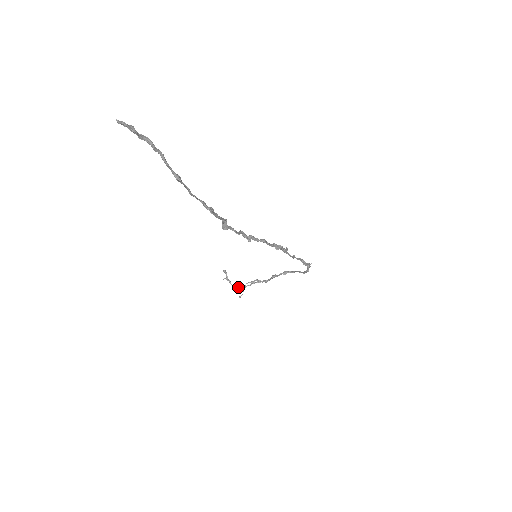
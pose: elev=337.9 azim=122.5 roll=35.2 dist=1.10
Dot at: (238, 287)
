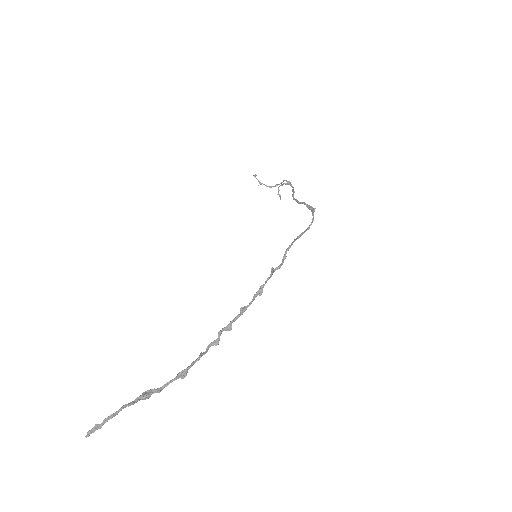
Dot at: (274, 186)
